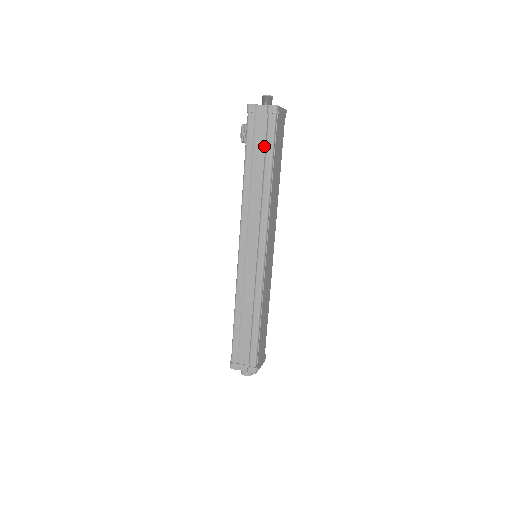
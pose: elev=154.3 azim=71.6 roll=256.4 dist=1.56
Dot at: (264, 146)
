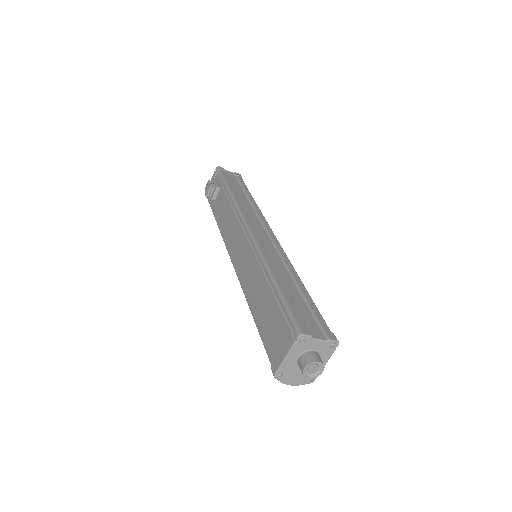
Dot at: (240, 187)
